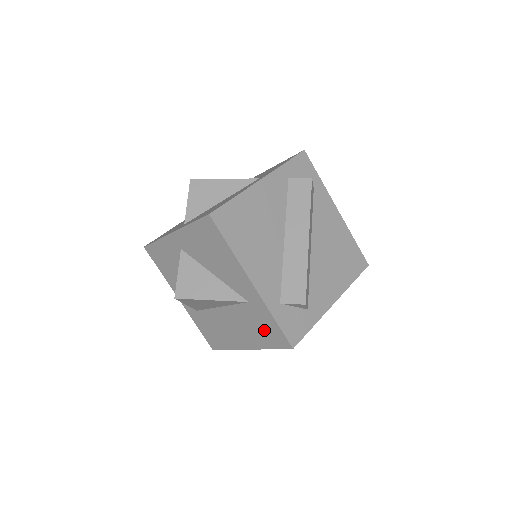
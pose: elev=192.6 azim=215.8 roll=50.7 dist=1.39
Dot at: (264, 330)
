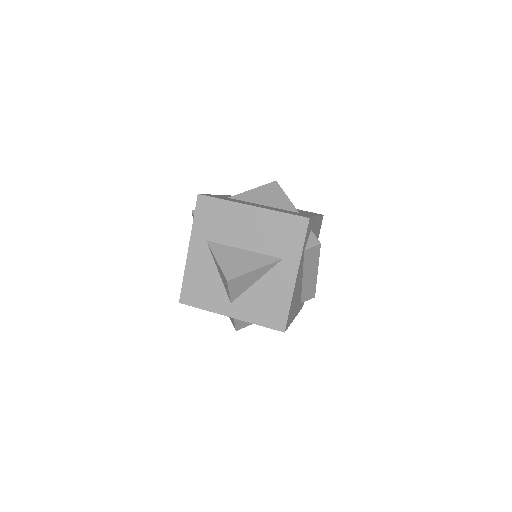
Dot at: occluded
